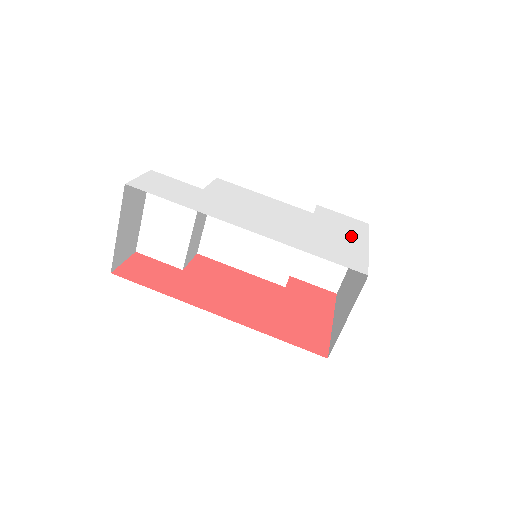
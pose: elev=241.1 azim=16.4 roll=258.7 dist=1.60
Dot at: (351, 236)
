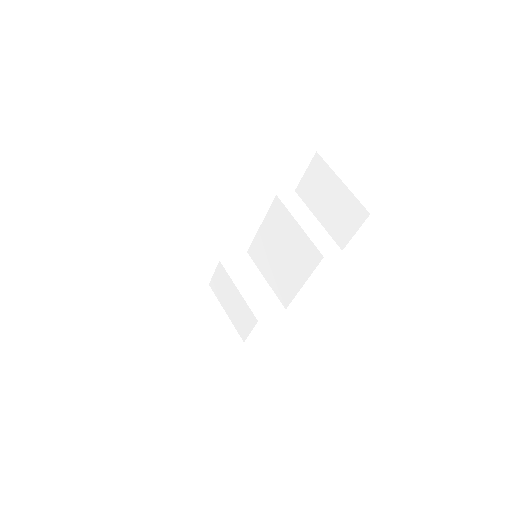
Dot at: occluded
